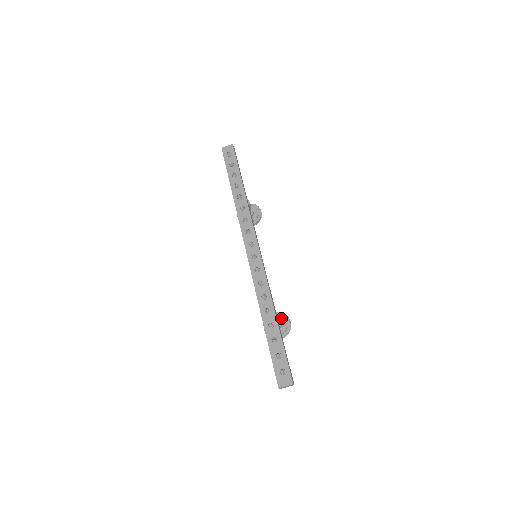
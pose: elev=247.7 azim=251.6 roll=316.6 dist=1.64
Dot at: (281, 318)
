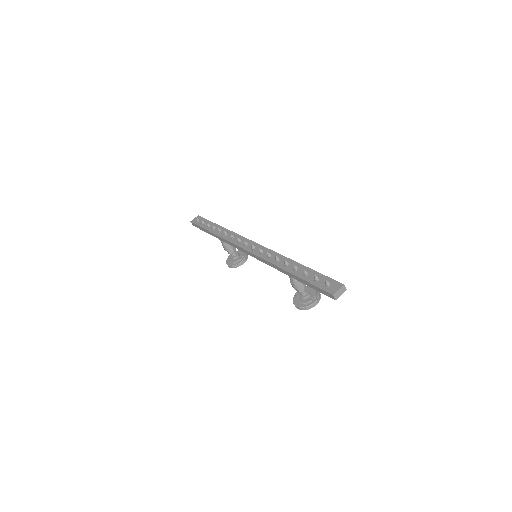
Dot at: (306, 289)
